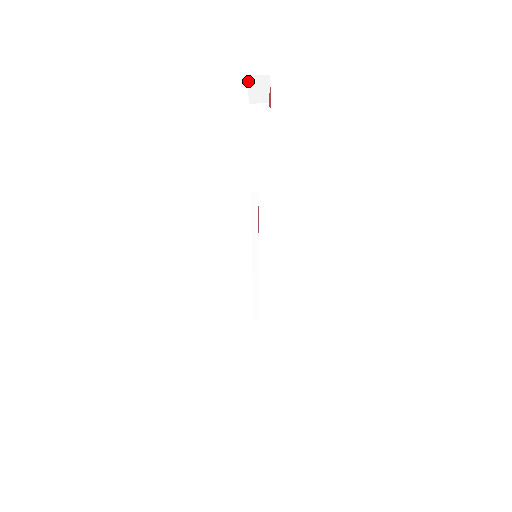
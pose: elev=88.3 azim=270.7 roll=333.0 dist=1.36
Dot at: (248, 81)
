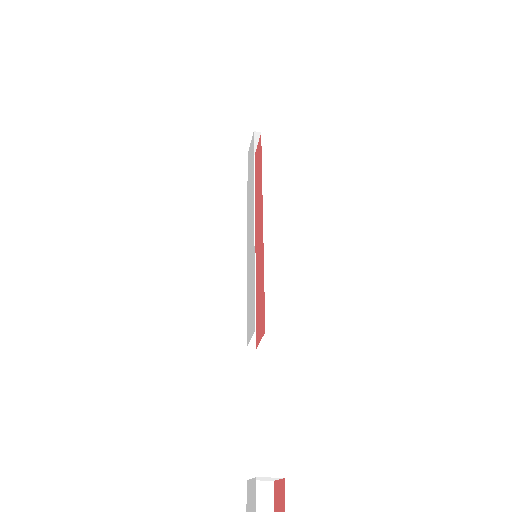
Dot at: out of frame
